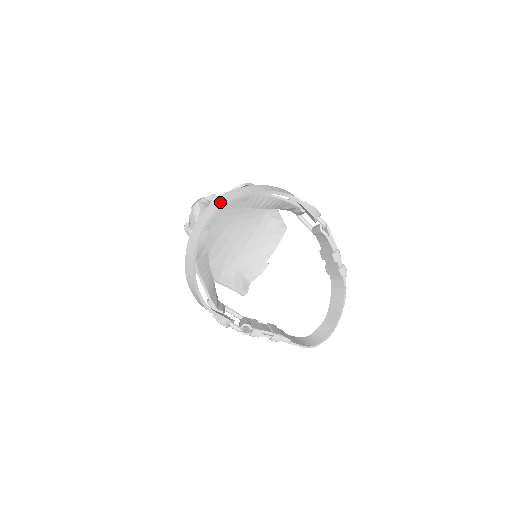
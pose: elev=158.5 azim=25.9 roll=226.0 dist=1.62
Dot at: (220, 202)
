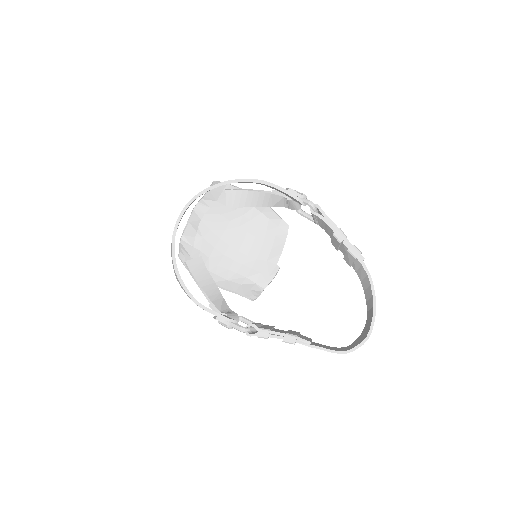
Dot at: (190, 200)
